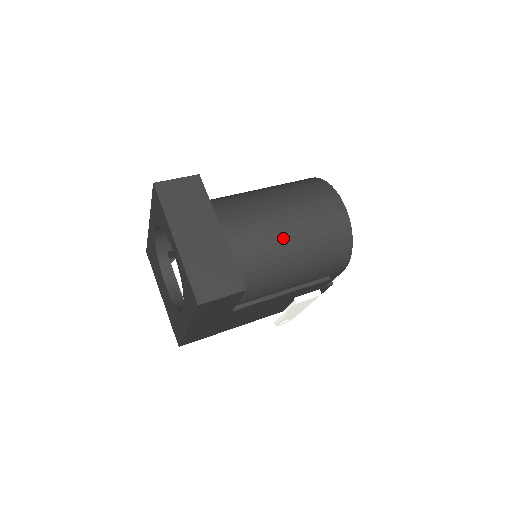
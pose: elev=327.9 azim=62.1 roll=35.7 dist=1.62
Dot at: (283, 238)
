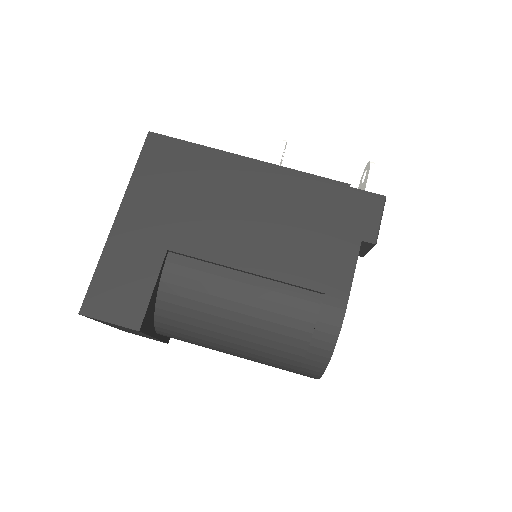
Dot at: occluded
